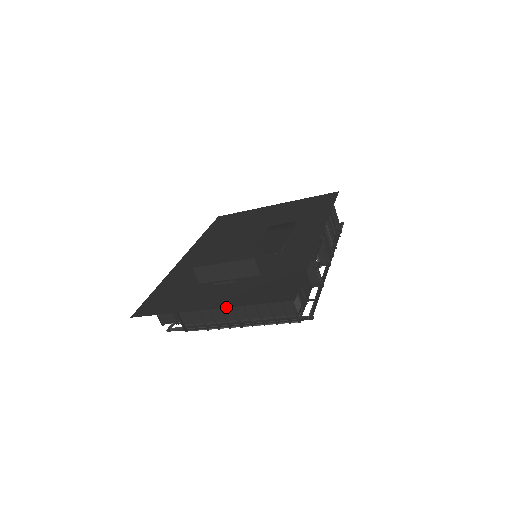
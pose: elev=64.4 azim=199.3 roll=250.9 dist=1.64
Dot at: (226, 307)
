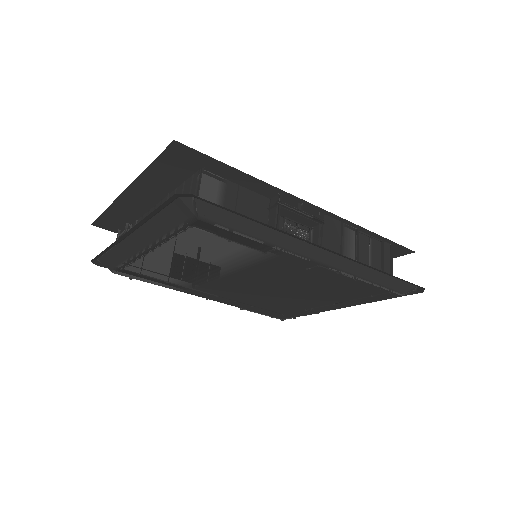
Dot at: (135, 180)
